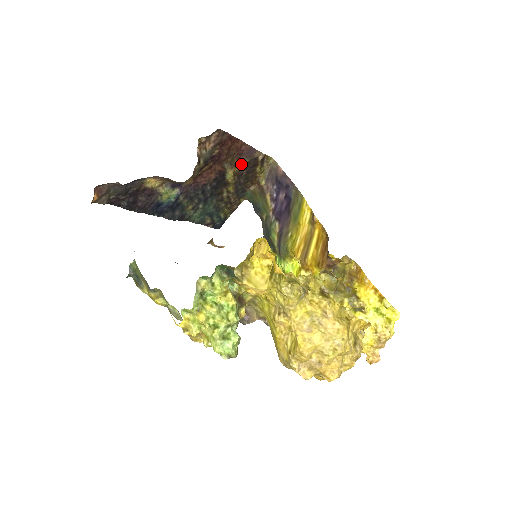
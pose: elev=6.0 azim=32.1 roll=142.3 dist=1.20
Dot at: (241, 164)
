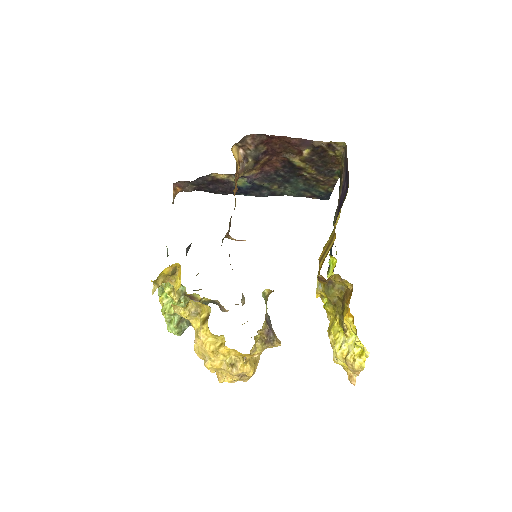
Dot at: (305, 152)
